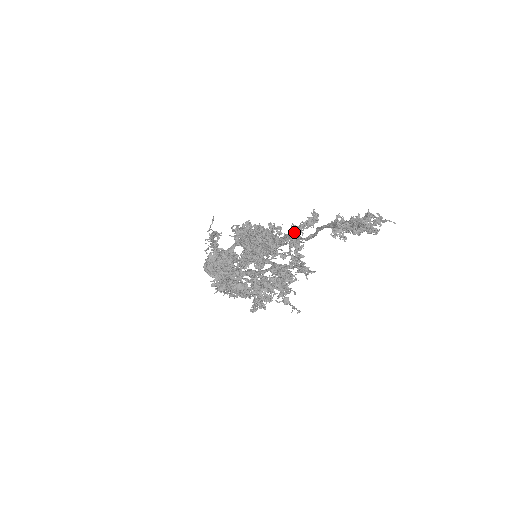
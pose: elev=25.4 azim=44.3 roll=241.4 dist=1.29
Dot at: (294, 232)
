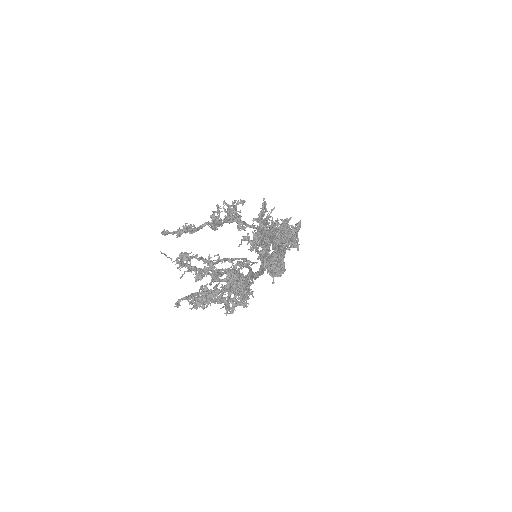
Dot at: occluded
